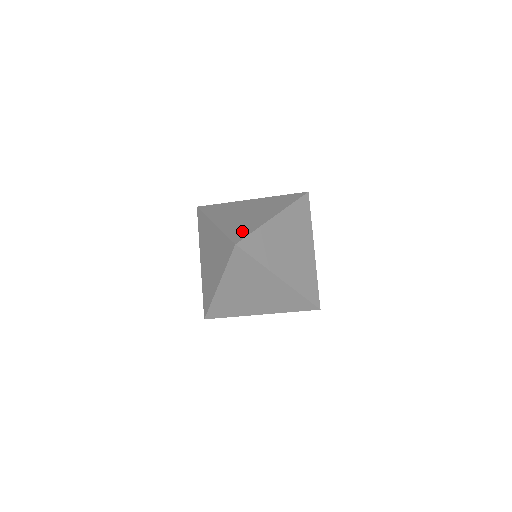
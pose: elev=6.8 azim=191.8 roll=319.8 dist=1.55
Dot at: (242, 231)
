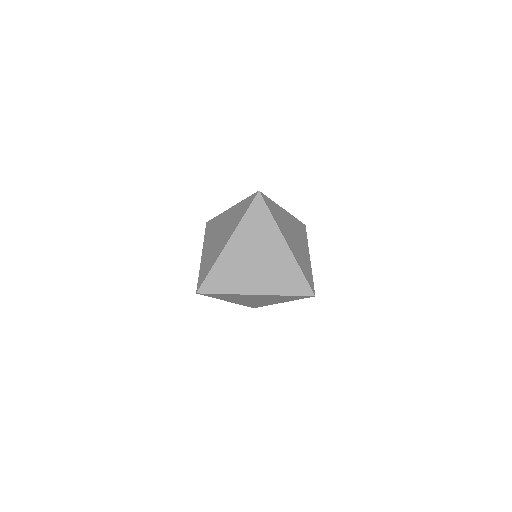
Dot at: (296, 282)
